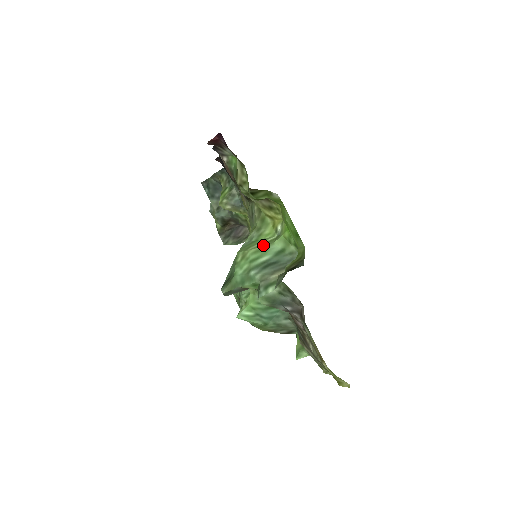
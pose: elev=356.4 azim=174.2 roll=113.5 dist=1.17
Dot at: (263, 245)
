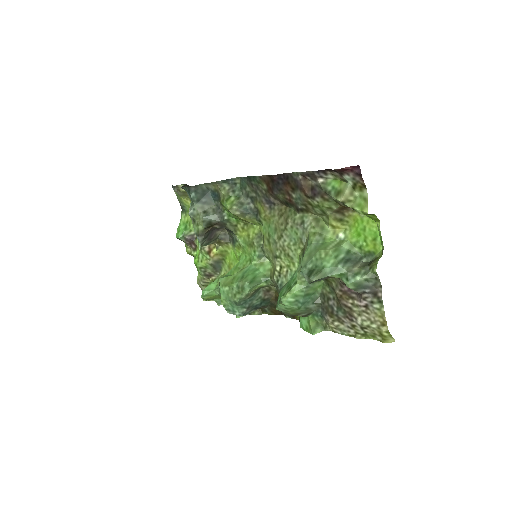
Dot at: (336, 246)
